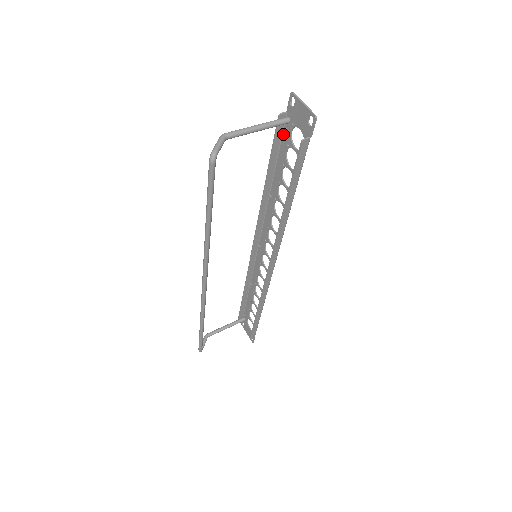
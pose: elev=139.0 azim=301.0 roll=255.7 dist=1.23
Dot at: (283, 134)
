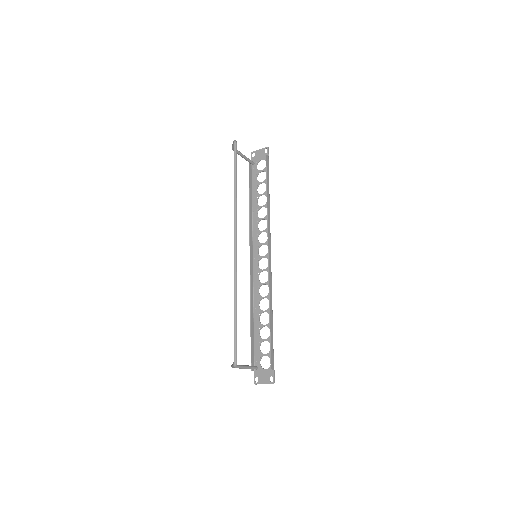
Dot at: (252, 173)
